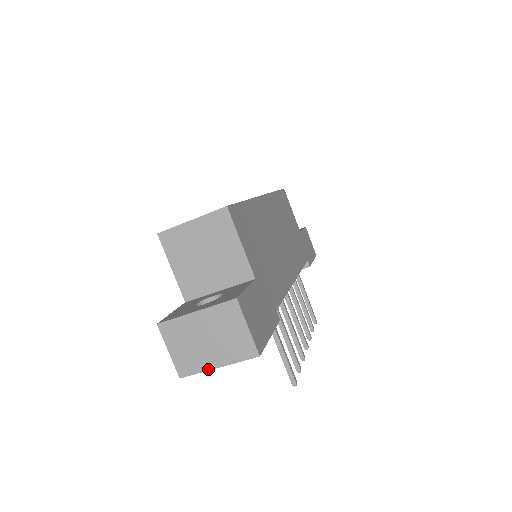
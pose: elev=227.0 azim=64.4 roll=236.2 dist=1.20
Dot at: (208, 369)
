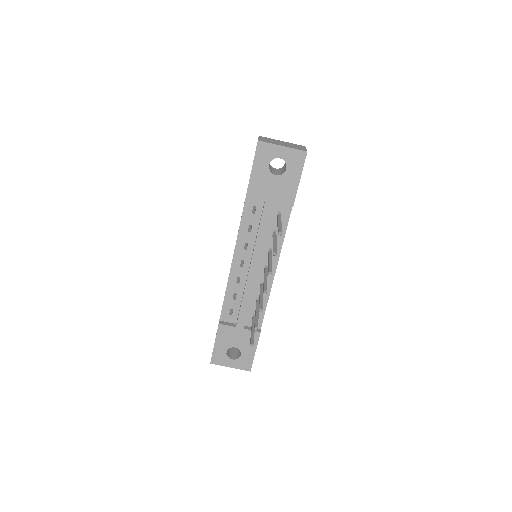
Dot at: (277, 144)
